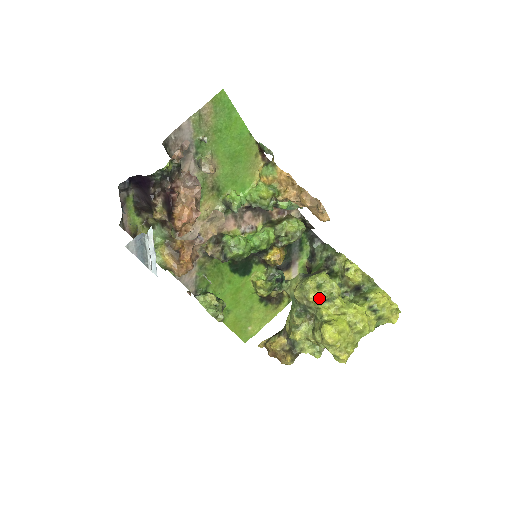
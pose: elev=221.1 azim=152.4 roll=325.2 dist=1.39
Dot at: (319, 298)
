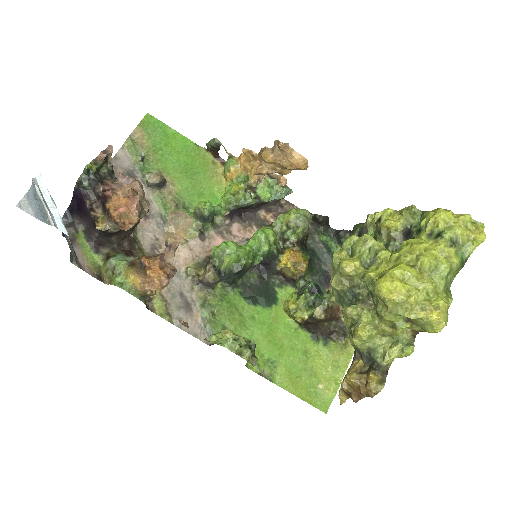
Dot at: (355, 262)
